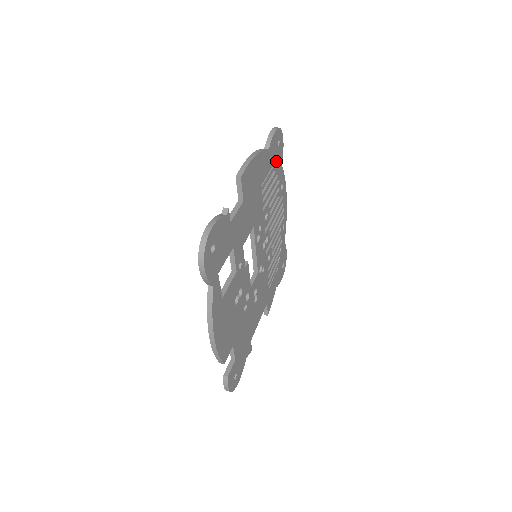
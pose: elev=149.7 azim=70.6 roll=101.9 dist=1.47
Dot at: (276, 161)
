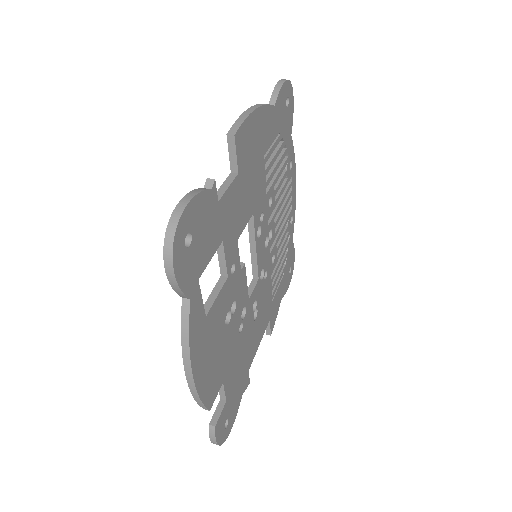
Dot at: (284, 127)
